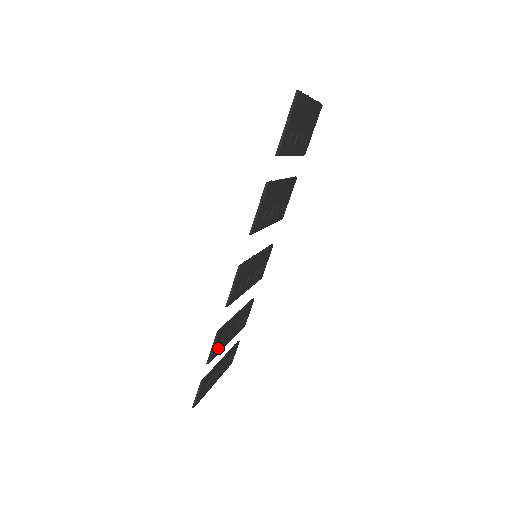
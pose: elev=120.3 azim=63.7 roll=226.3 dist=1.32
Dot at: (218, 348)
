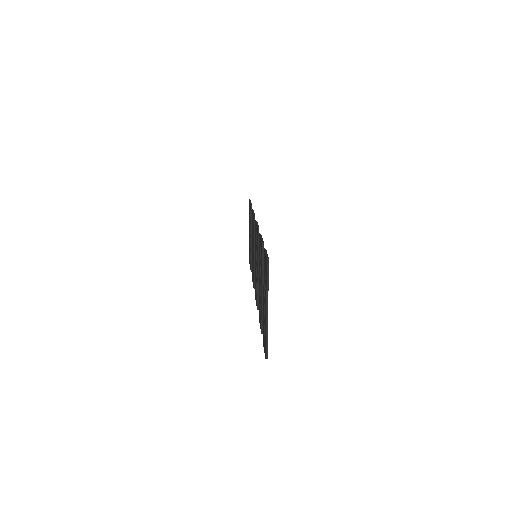
Dot at: occluded
